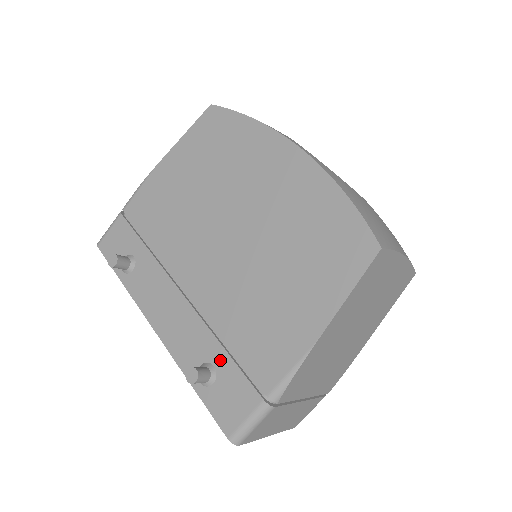
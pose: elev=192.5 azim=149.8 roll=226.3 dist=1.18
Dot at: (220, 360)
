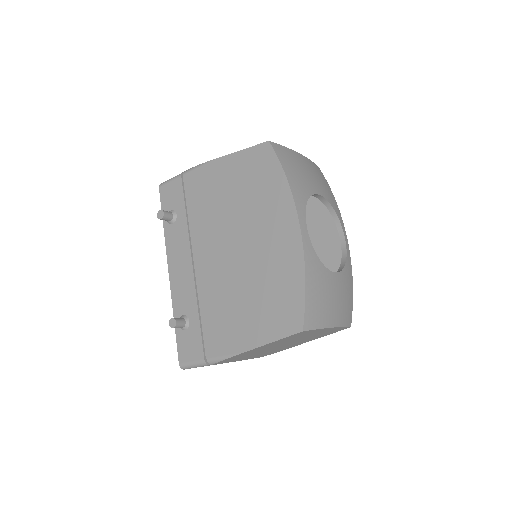
Dot at: (194, 321)
